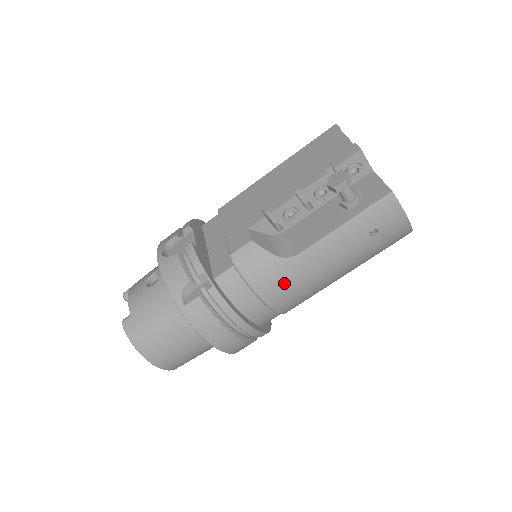
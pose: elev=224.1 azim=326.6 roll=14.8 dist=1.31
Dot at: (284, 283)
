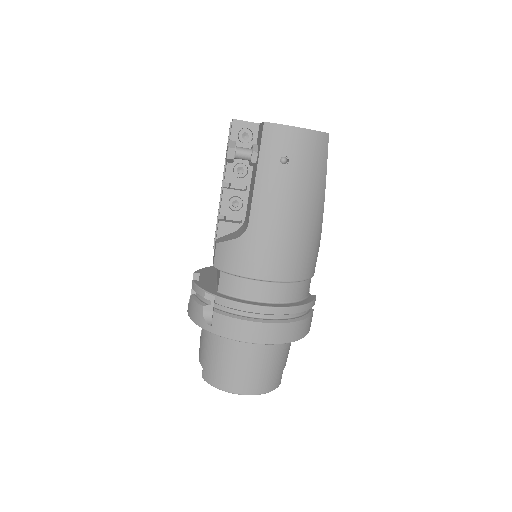
Dot at: (261, 253)
